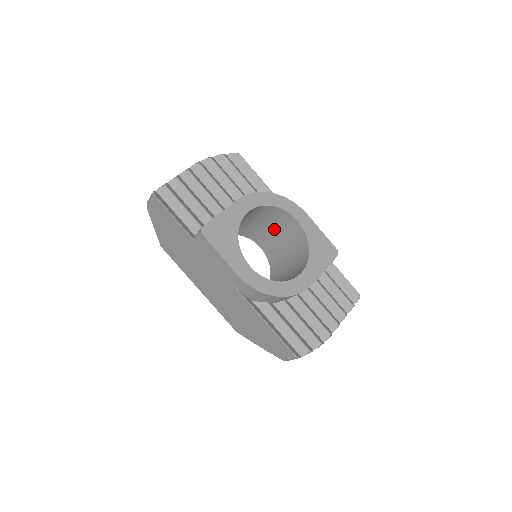
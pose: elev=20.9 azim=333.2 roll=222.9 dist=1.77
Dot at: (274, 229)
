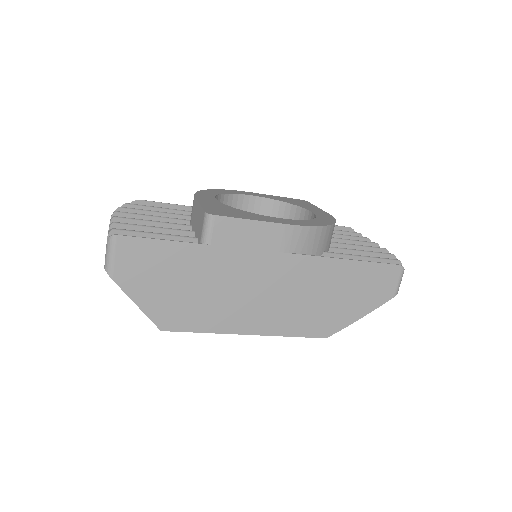
Dot at: occluded
